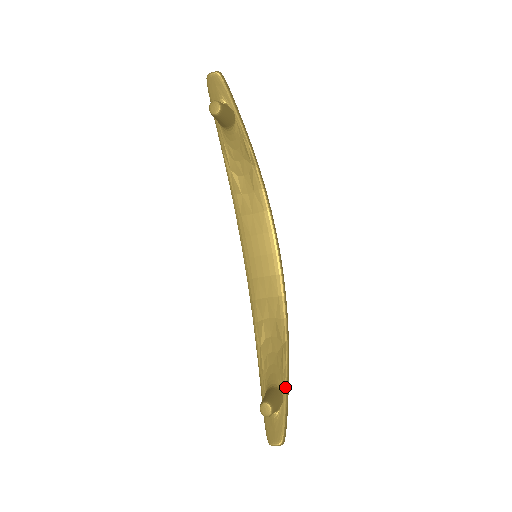
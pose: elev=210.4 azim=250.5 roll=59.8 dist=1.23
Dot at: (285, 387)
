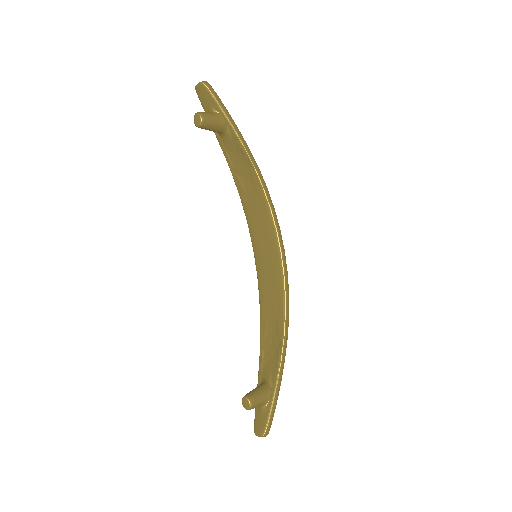
Dot at: (275, 384)
